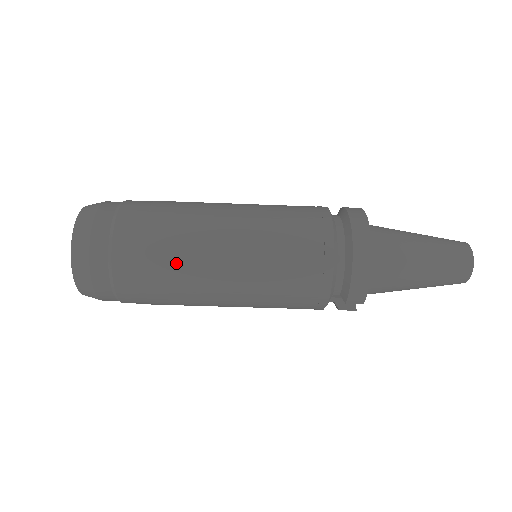
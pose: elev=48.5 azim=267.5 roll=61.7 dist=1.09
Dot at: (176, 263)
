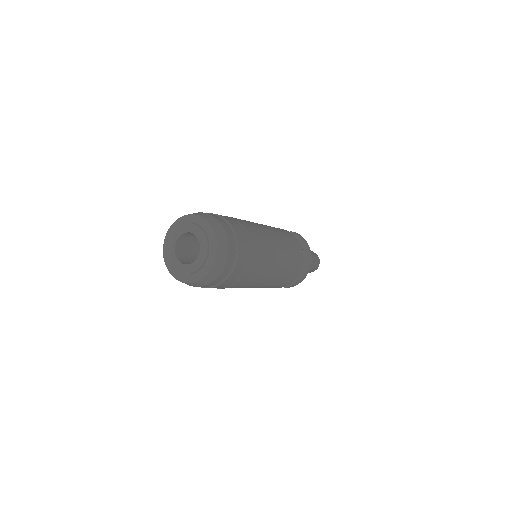
Dot at: (254, 274)
